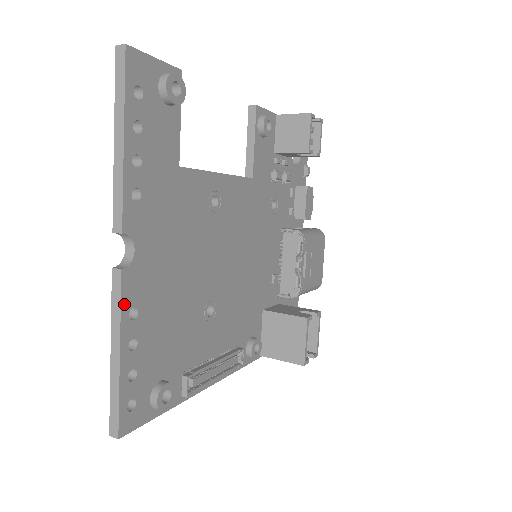
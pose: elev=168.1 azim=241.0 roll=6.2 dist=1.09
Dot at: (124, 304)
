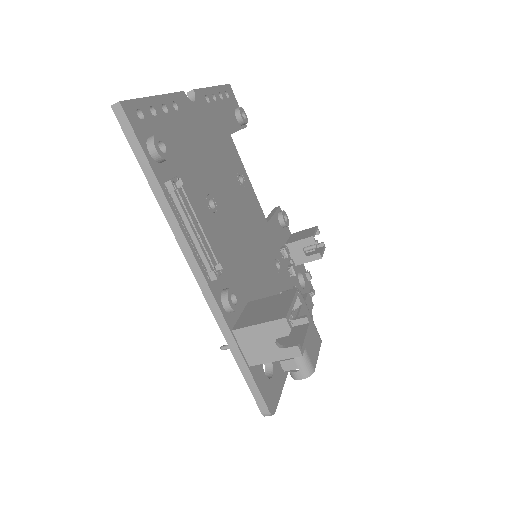
Dot at: (175, 96)
